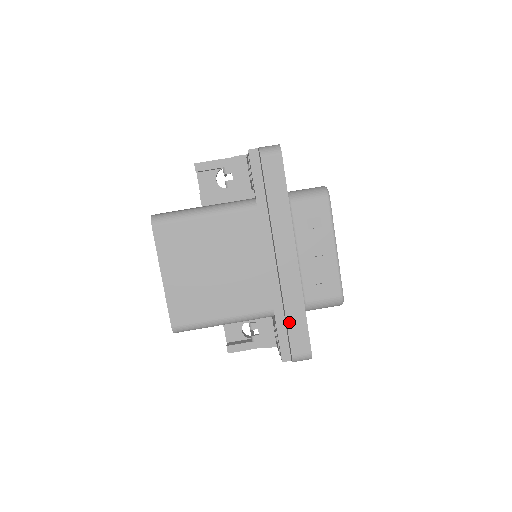
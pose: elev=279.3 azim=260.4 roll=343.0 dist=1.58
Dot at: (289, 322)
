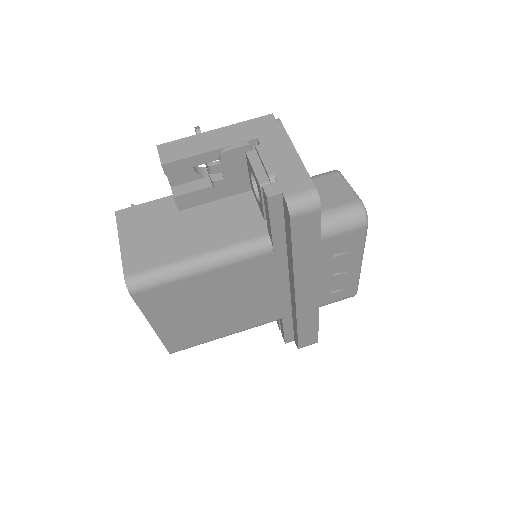
Dot at: (300, 332)
